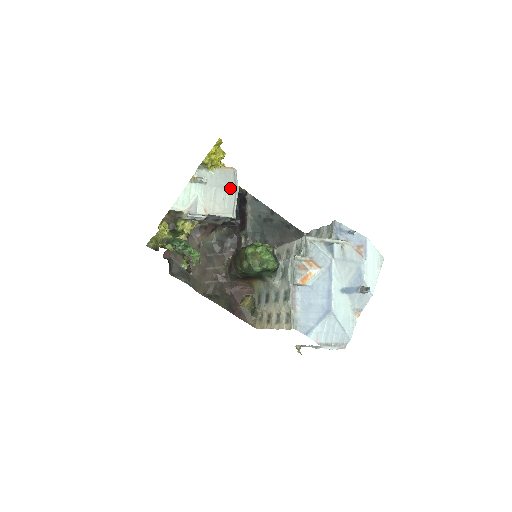
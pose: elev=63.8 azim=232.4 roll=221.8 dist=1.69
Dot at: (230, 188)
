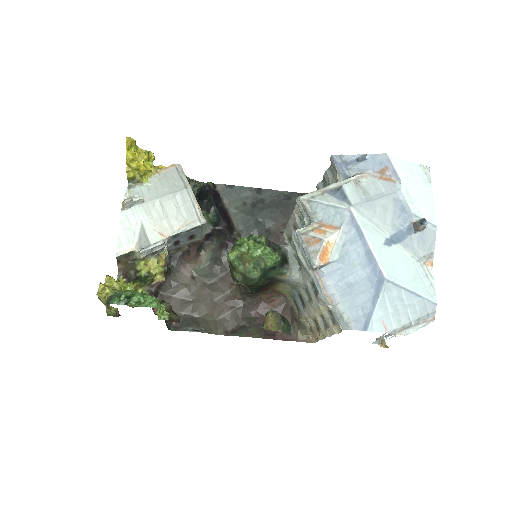
Dot at: (177, 190)
